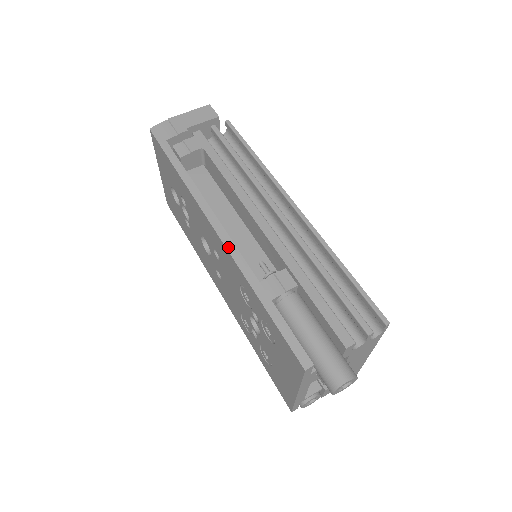
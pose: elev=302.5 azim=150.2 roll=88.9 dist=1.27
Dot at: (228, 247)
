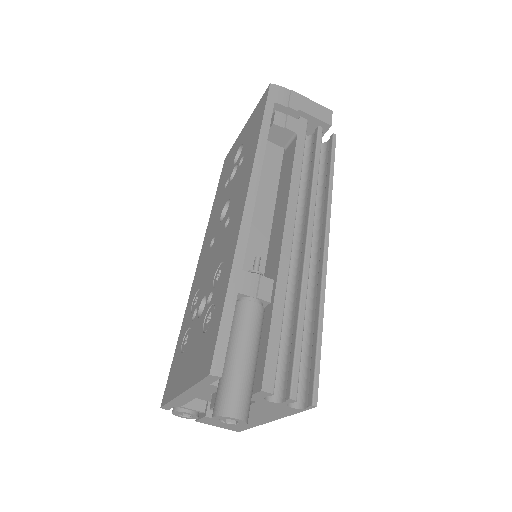
Dot at: (244, 220)
